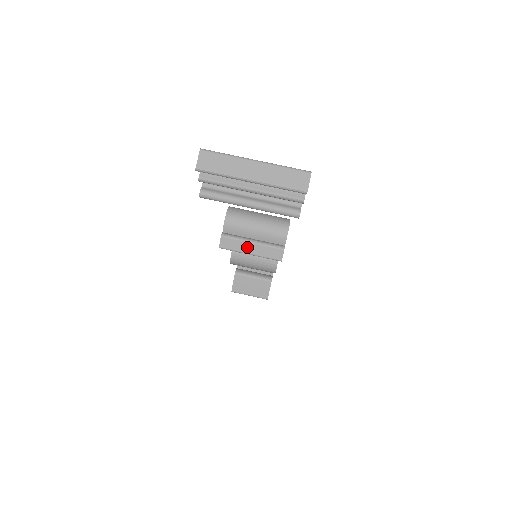
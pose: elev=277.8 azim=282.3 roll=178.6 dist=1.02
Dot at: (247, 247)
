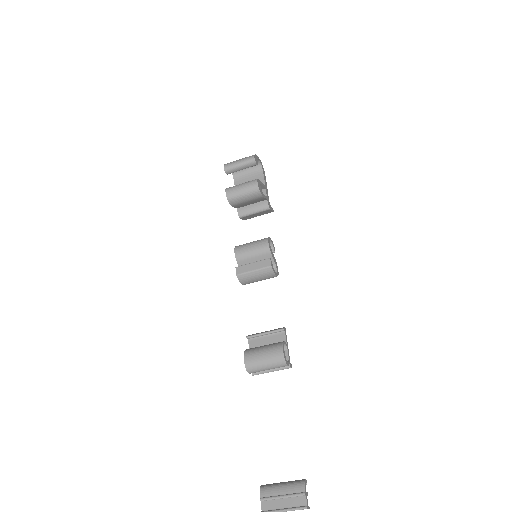
Dot at: occluded
